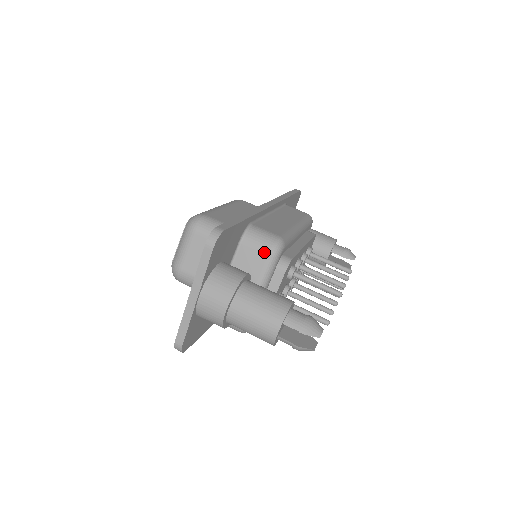
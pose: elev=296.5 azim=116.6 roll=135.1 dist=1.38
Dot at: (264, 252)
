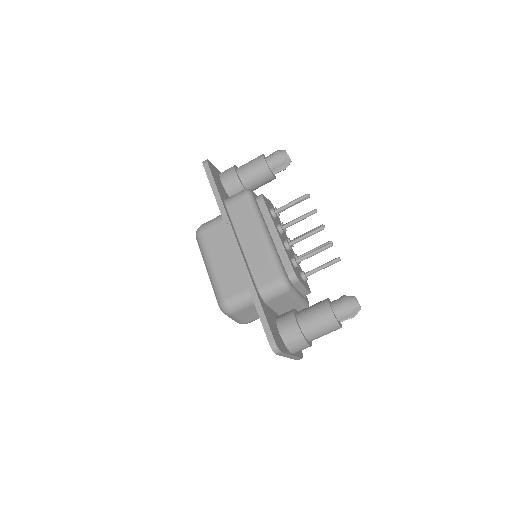
Dot at: (283, 294)
